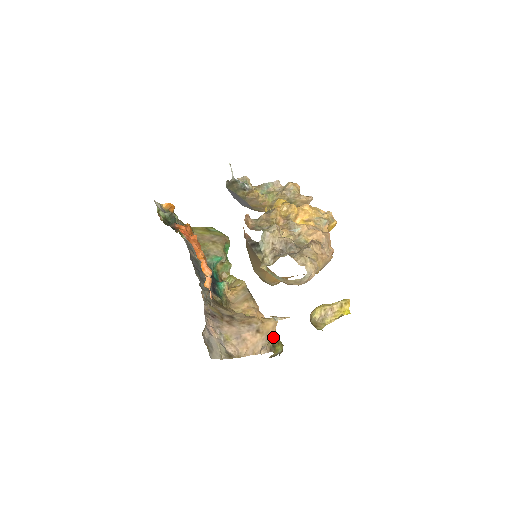
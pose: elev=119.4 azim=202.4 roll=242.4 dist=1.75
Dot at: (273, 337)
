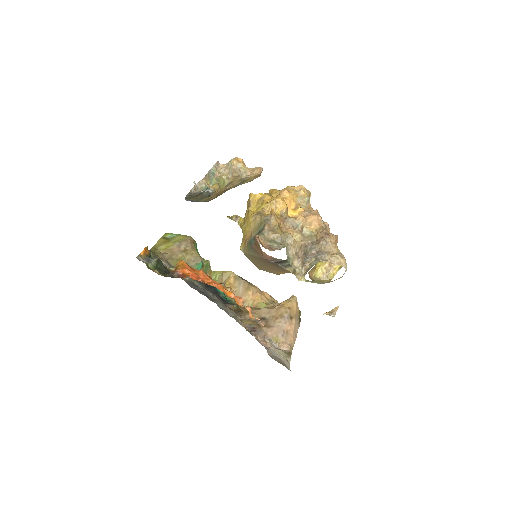
Dot at: occluded
